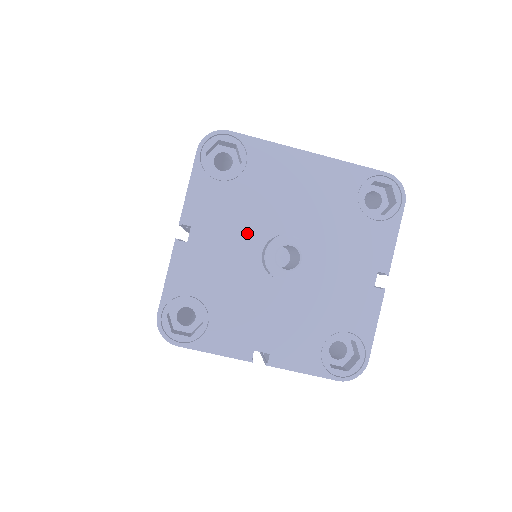
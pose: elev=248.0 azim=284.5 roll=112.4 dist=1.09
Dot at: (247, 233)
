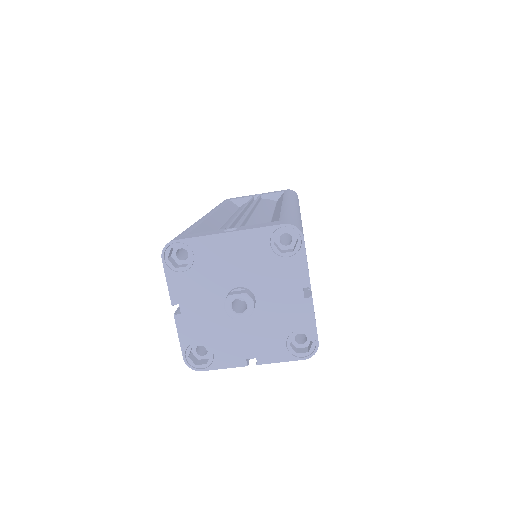
Dot at: (212, 296)
